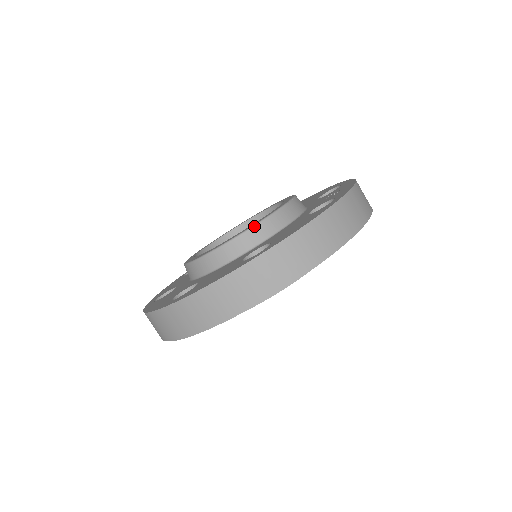
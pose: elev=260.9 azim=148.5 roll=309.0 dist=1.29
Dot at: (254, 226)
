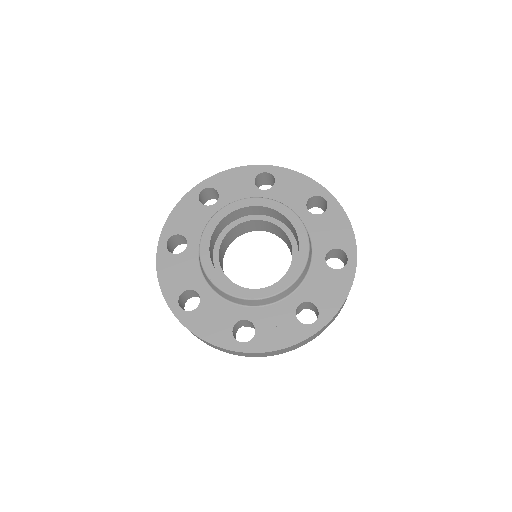
Dot at: (215, 286)
